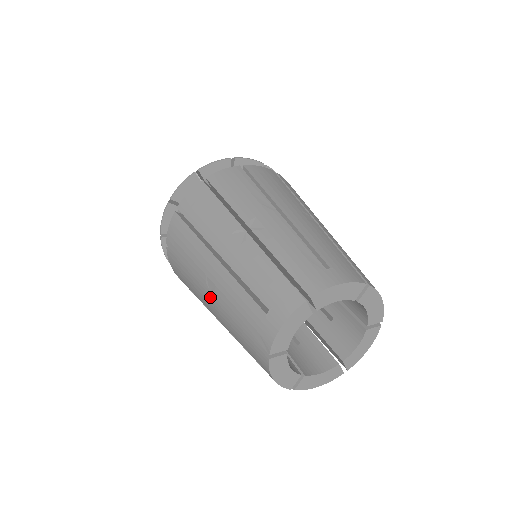
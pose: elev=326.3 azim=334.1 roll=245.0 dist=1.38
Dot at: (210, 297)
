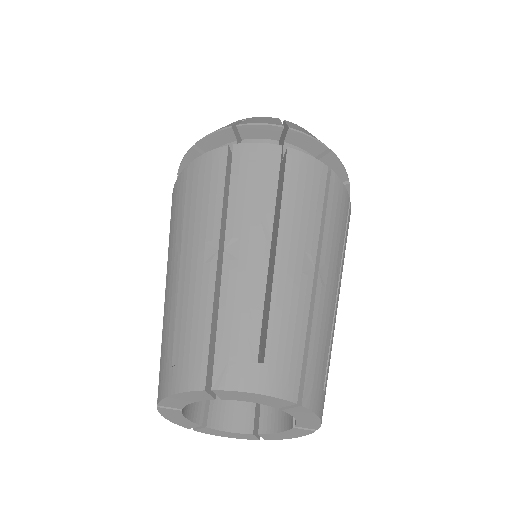
Dot at: (165, 288)
